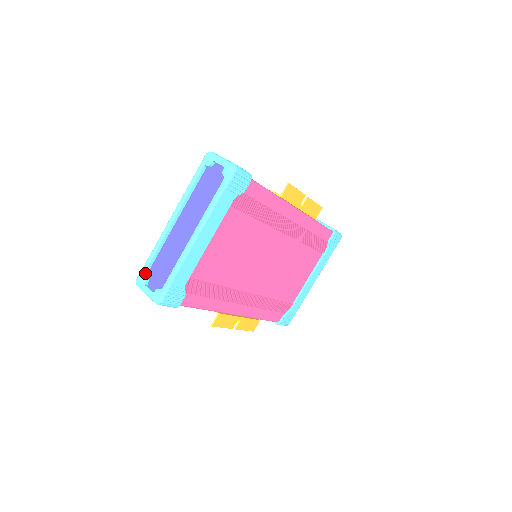
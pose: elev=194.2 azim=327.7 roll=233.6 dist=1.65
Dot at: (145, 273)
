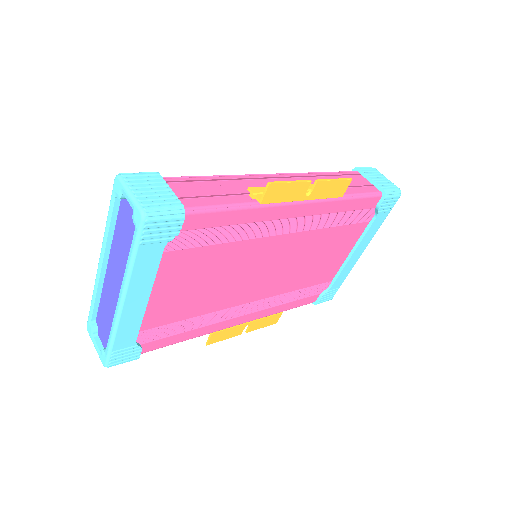
Dot at: (92, 321)
